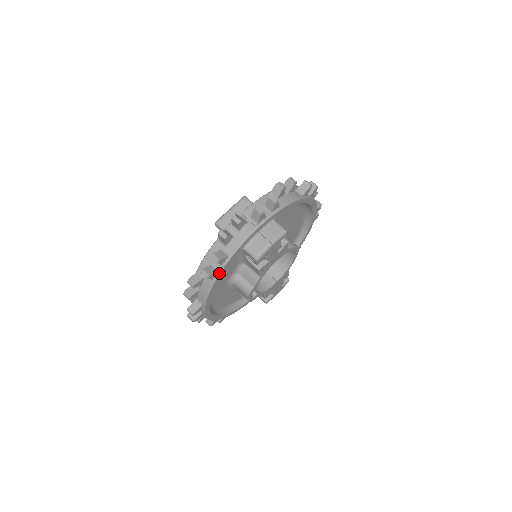
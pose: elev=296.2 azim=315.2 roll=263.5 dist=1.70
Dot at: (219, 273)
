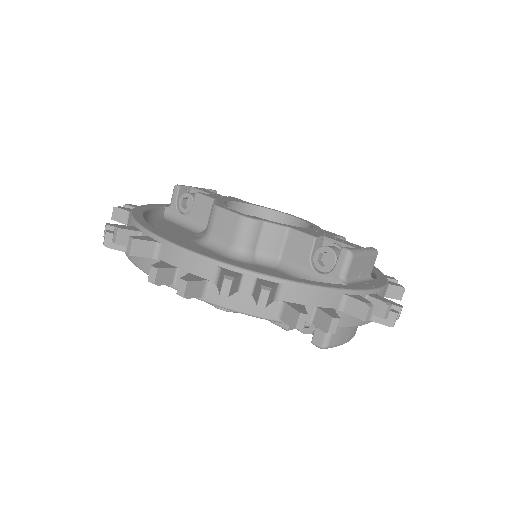
Dot at: occluded
